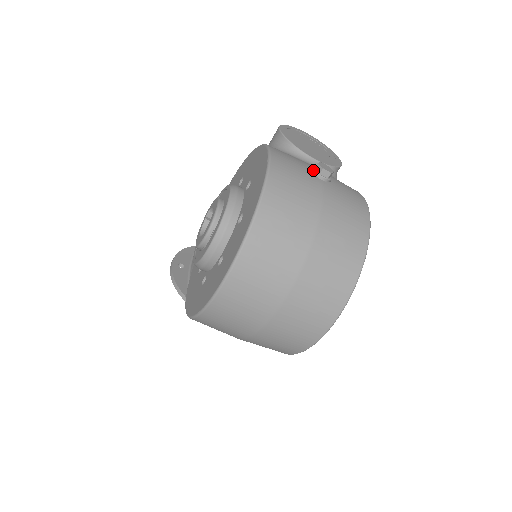
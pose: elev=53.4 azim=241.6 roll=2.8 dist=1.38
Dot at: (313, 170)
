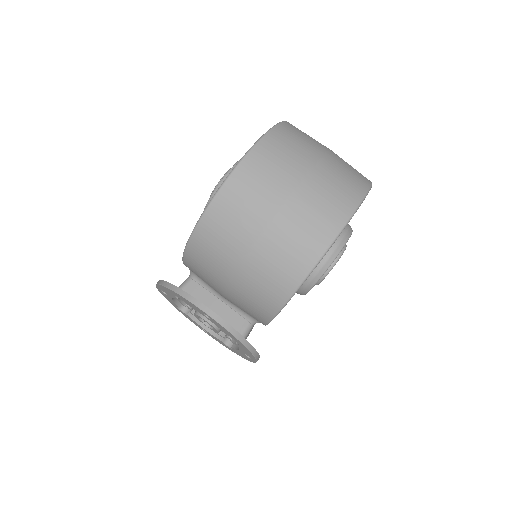
Dot at: occluded
